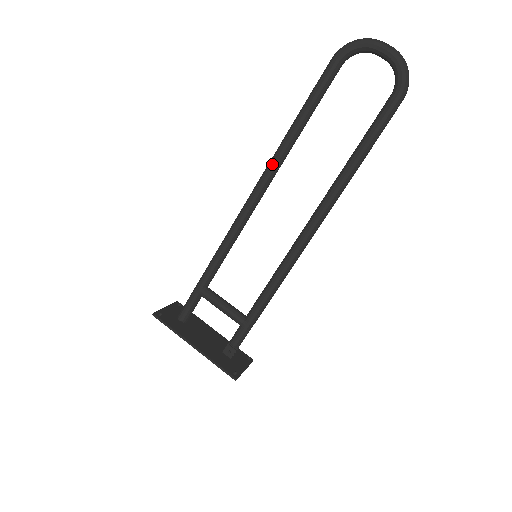
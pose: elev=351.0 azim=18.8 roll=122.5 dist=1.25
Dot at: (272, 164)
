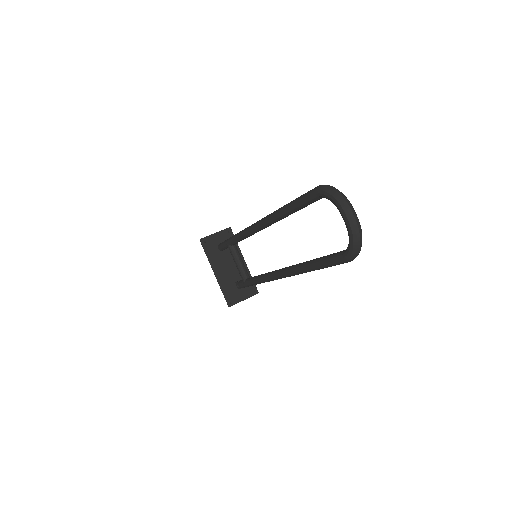
Dot at: (268, 219)
